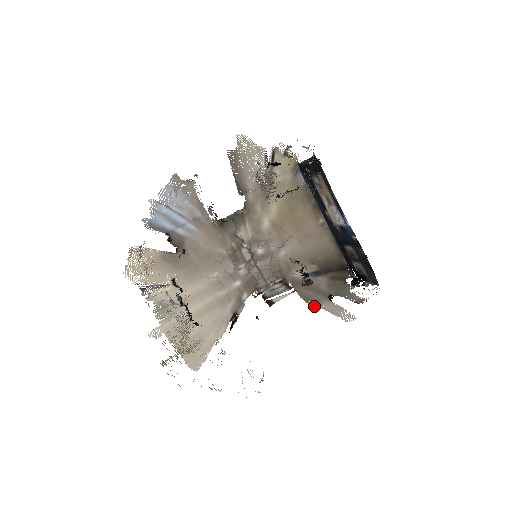
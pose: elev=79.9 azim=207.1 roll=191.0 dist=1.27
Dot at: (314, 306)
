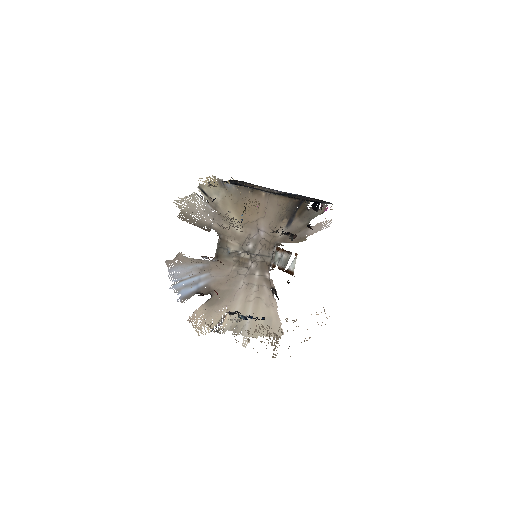
Dot at: (305, 239)
